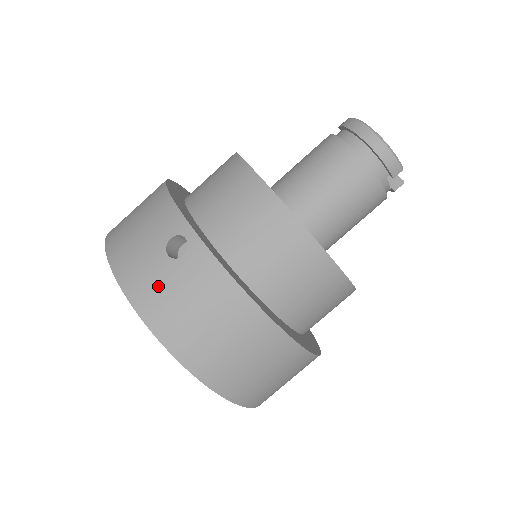
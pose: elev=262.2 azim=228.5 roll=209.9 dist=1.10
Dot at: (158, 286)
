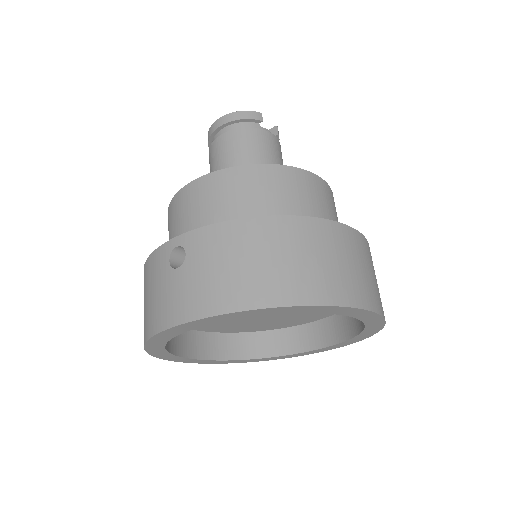
Dot at: (192, 288)
